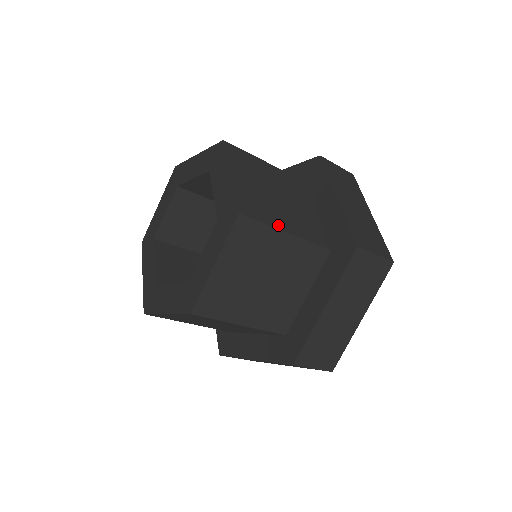
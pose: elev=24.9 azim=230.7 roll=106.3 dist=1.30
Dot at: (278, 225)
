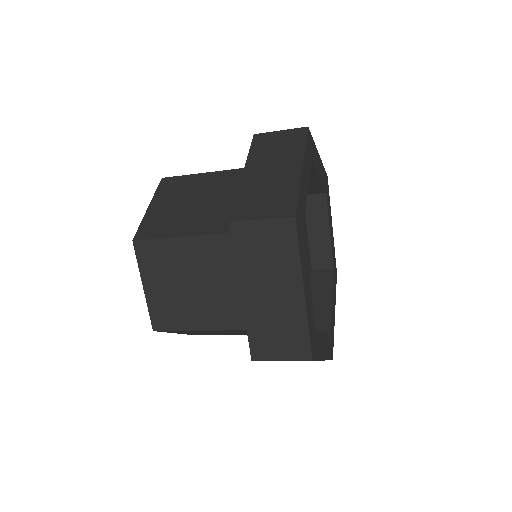
Dot at: (192, 326)
